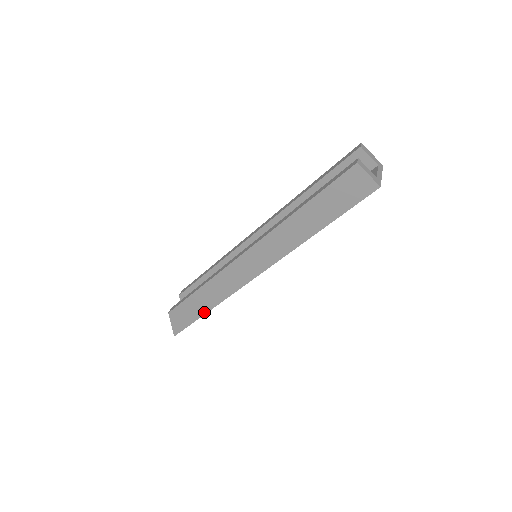
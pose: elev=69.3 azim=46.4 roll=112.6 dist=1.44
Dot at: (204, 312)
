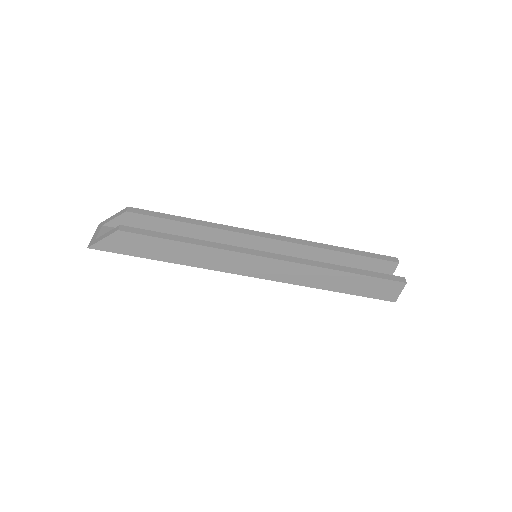
Dot at: (159, 258)
